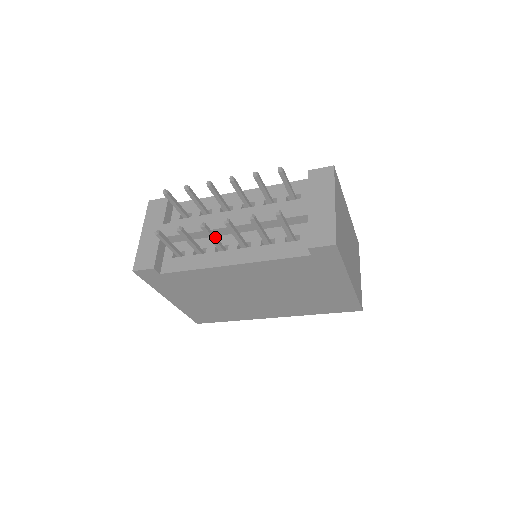
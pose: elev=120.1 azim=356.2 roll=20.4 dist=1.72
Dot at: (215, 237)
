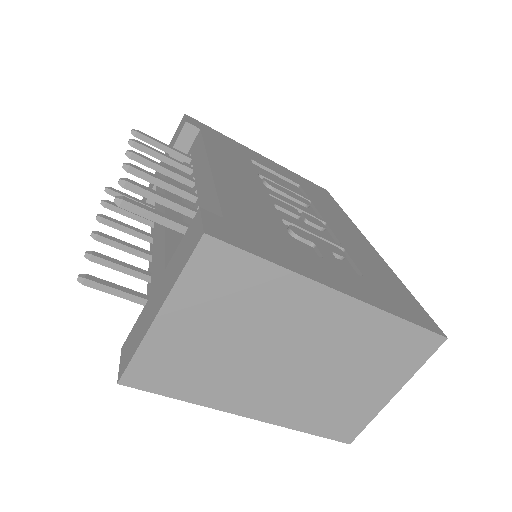
Dot at: (134, 232)
